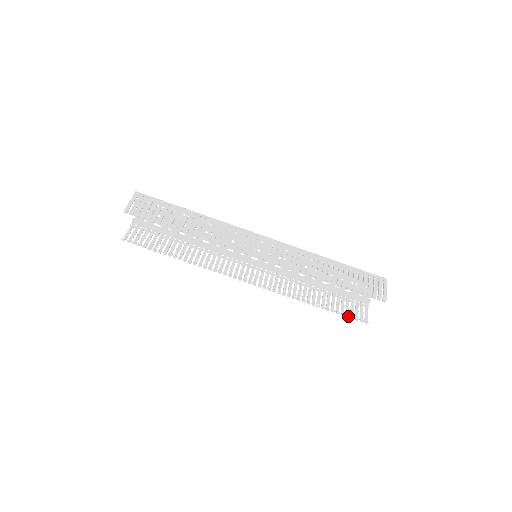
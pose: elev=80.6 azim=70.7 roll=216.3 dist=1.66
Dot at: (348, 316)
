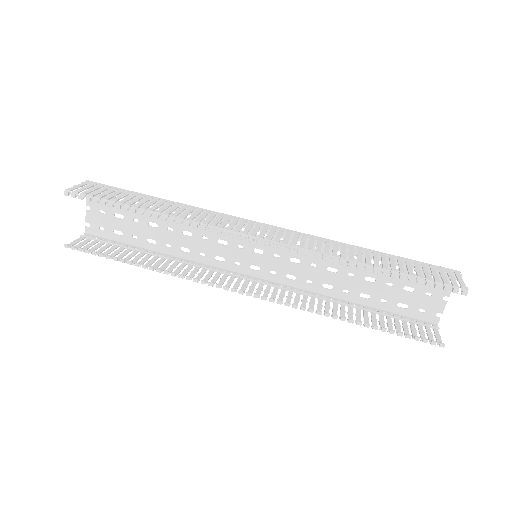
Dot at: (409, 335)
